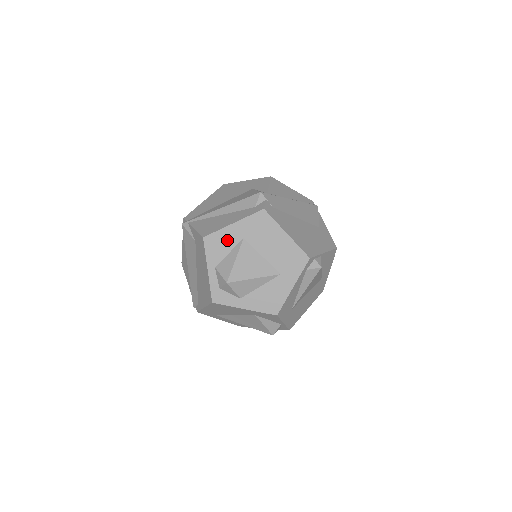
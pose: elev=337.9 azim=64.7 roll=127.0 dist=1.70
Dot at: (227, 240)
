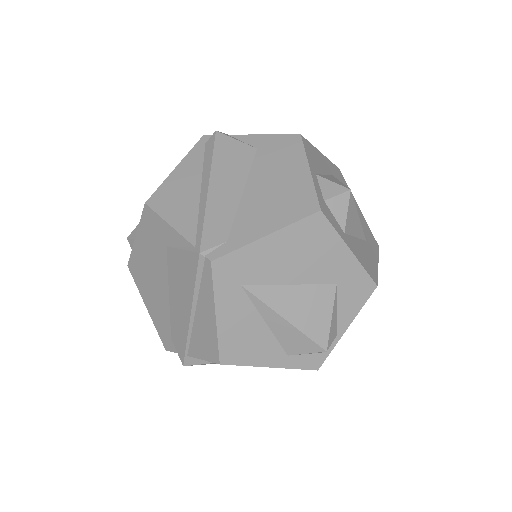
Dot at: (320, 161)
